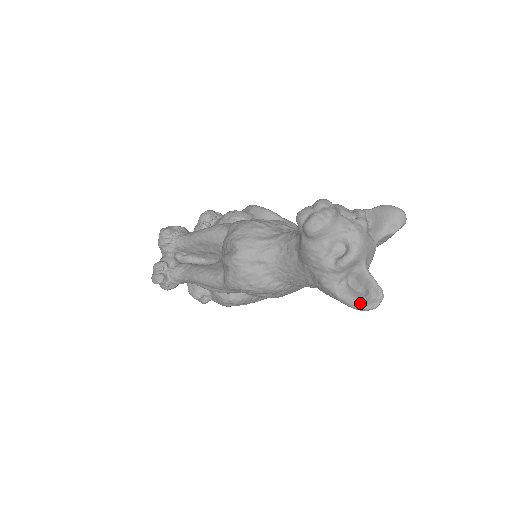
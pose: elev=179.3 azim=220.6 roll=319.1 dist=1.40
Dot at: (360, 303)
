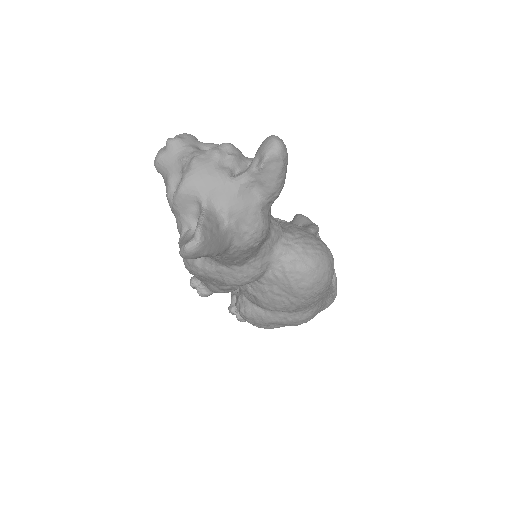
Dot at: (181, 247)
